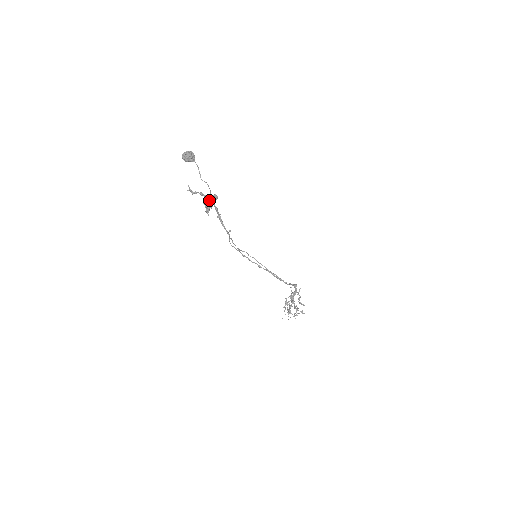
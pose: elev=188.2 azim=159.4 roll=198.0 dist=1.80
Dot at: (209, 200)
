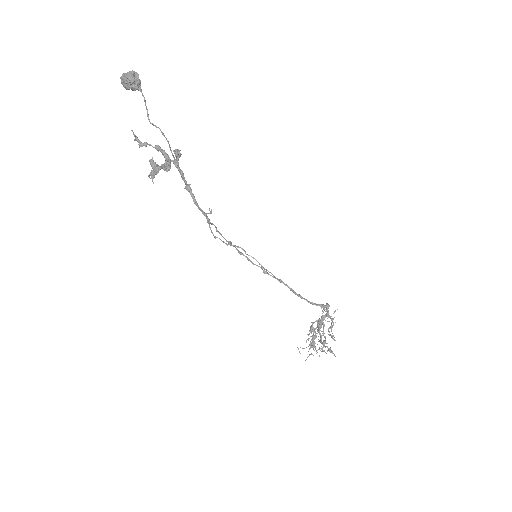
Dot at: (165, 158)
